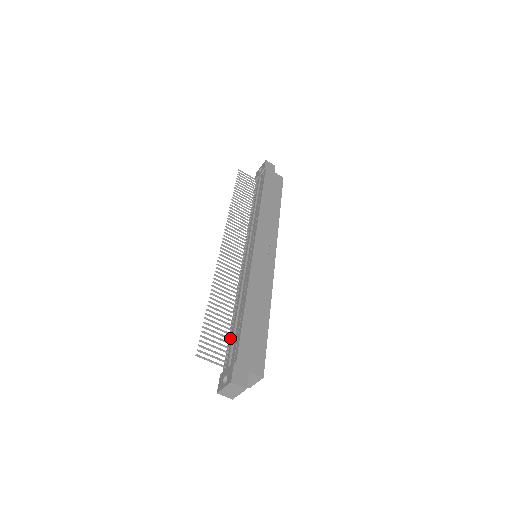
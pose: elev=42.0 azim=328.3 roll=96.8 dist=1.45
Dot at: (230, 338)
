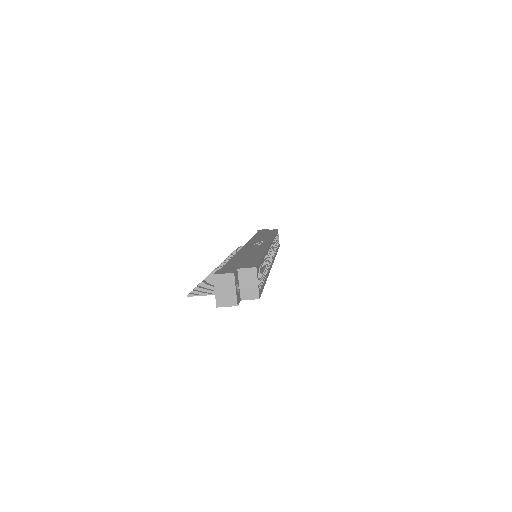
Dot at: occluded
